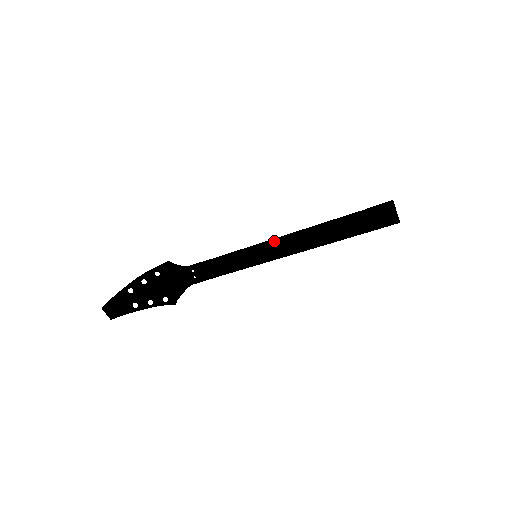
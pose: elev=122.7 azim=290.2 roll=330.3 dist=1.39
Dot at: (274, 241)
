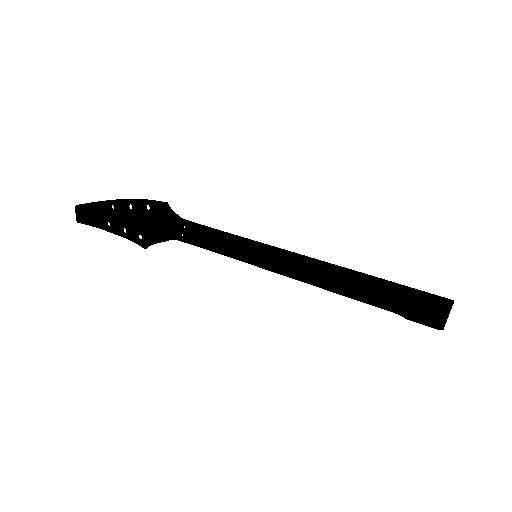
Dot at: (285, 254)
